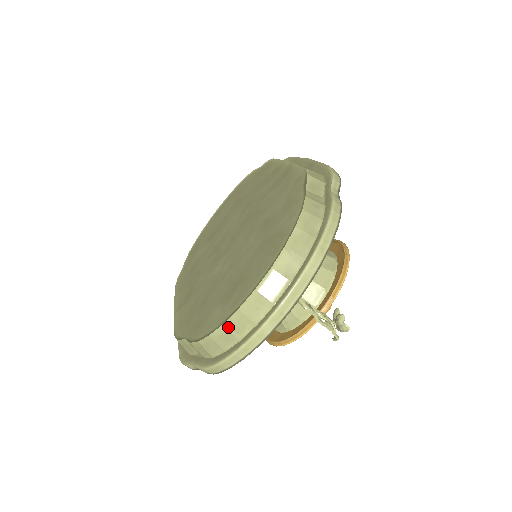
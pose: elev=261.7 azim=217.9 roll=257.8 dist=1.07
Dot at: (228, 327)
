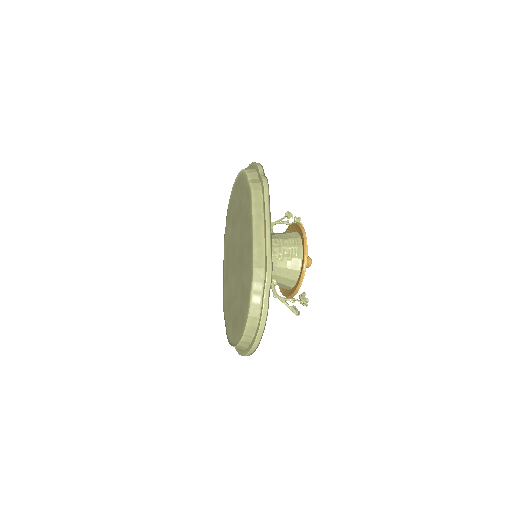
Dot at: occluded
